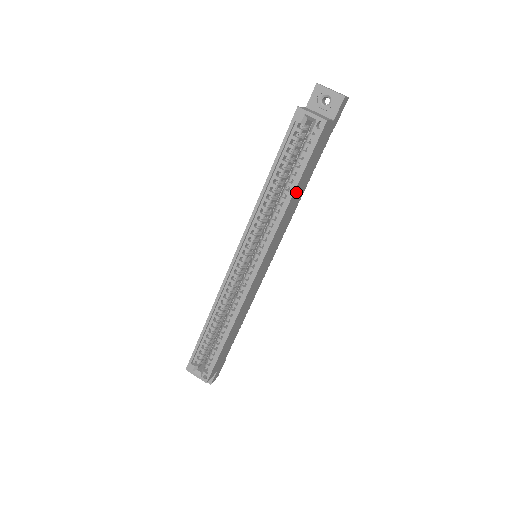
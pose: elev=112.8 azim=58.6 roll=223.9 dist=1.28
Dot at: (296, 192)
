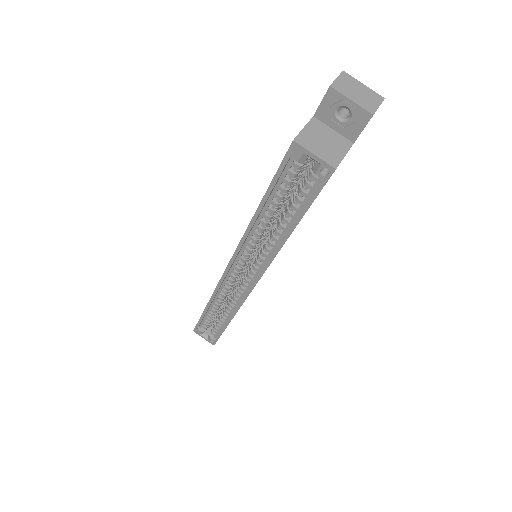
Dot at: occluded
